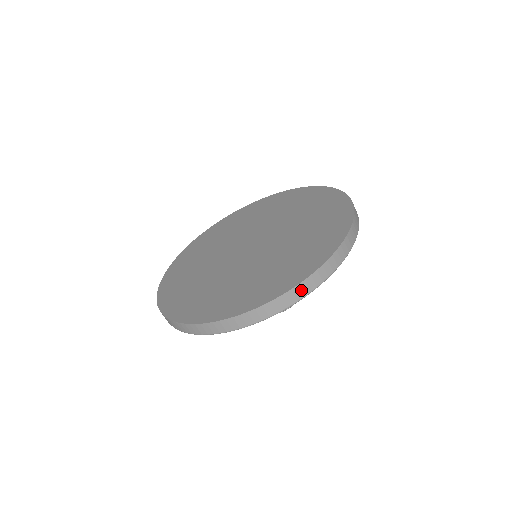
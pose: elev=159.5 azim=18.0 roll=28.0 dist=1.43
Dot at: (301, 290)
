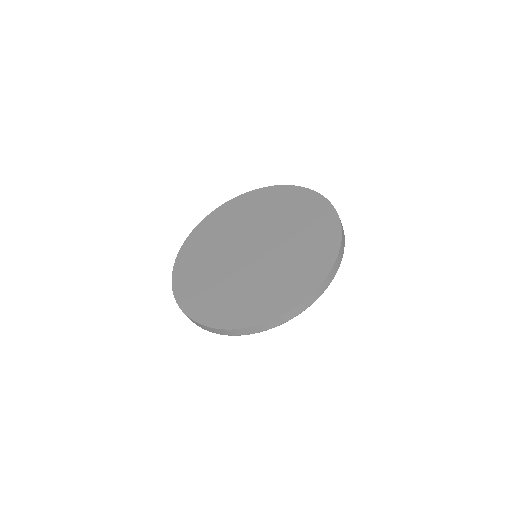
Dot at: (343, 245)
